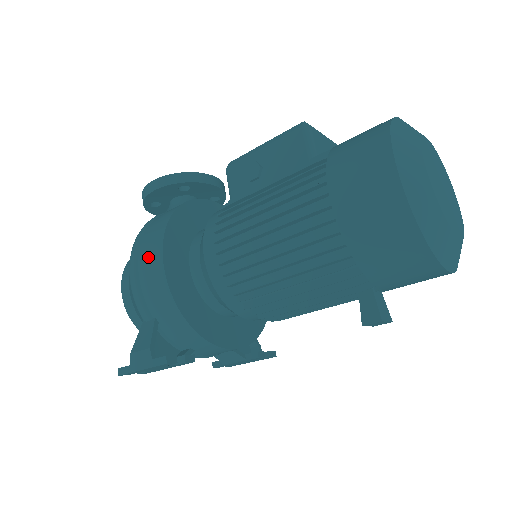
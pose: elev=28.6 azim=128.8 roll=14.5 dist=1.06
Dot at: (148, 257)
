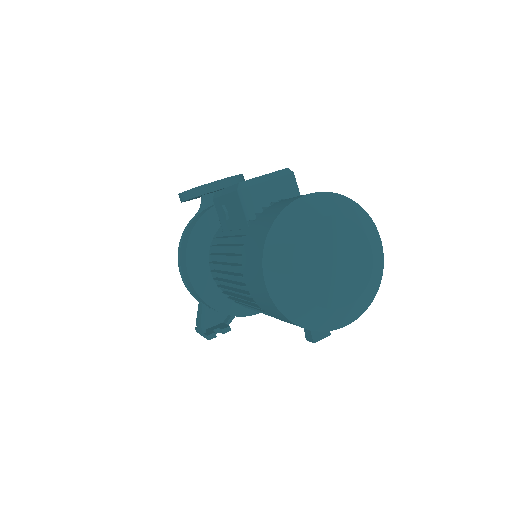
Dot at: (183, 270)
